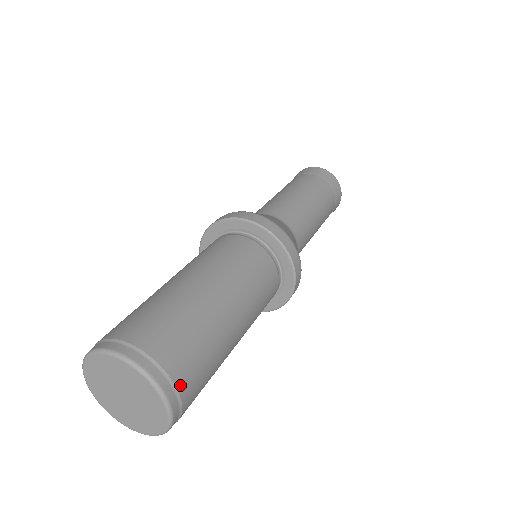
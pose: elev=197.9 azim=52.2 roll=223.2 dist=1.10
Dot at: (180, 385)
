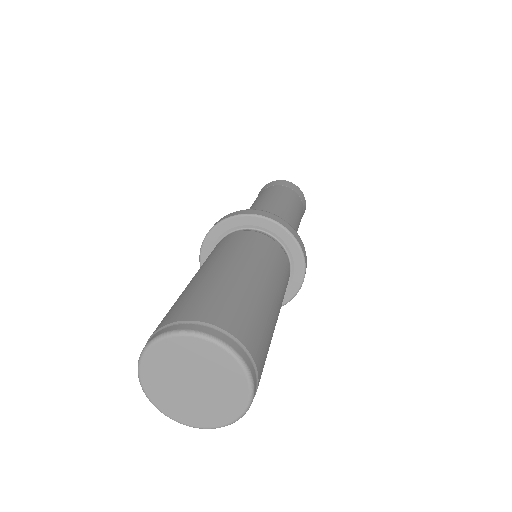
Dot at: (259, 378)
